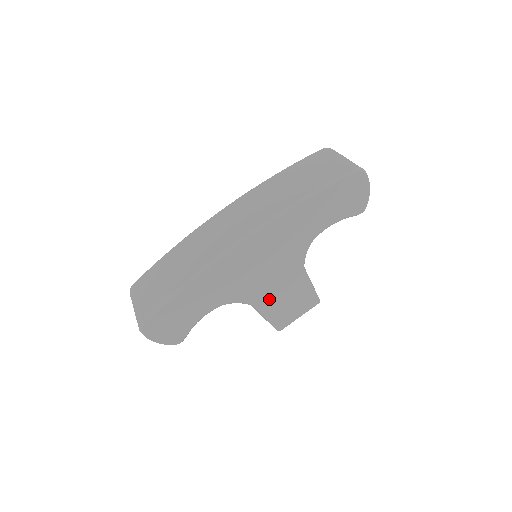
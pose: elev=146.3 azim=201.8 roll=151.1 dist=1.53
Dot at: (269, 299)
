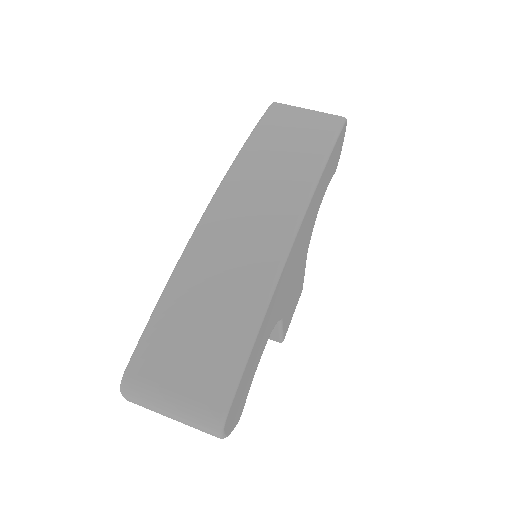
Dot at: (289, 304)
